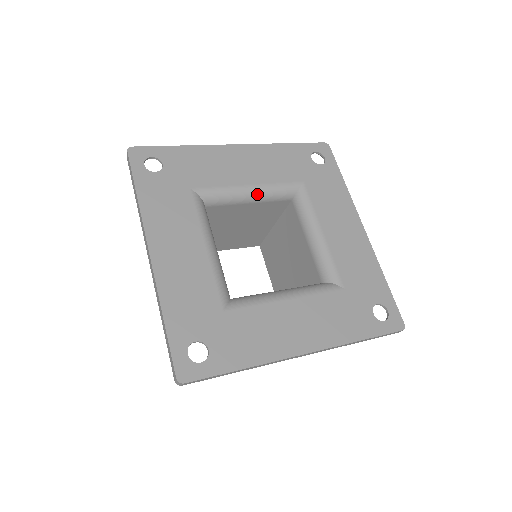
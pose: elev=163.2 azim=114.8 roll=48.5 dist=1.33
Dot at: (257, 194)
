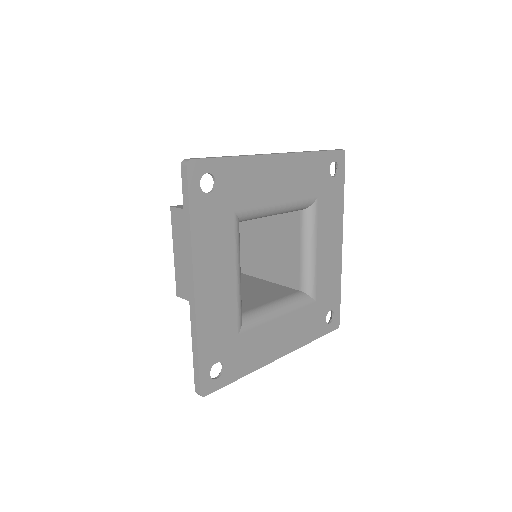
Dot at: (281, 211)
